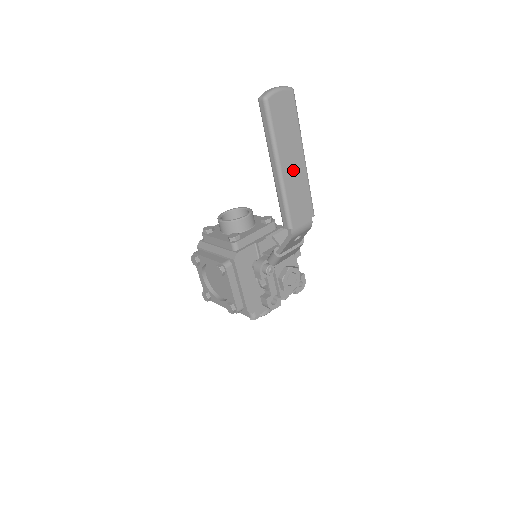
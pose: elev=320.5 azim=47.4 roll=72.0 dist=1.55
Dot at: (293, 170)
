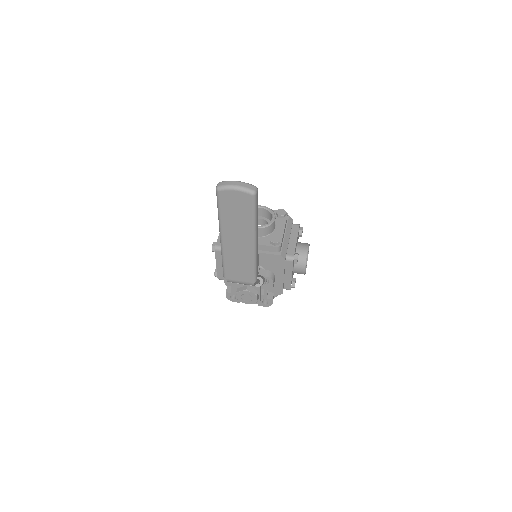
Dot at: (237, 246)
